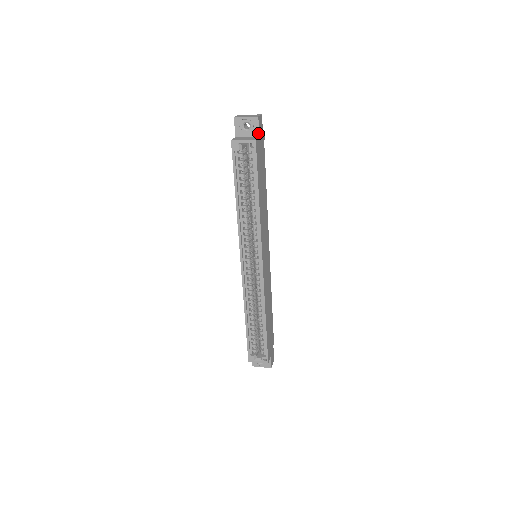
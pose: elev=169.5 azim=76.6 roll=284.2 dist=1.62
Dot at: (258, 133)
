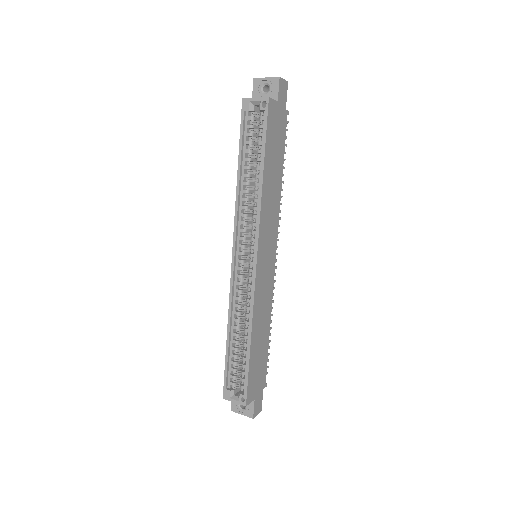
Dot at: (277, 97)
